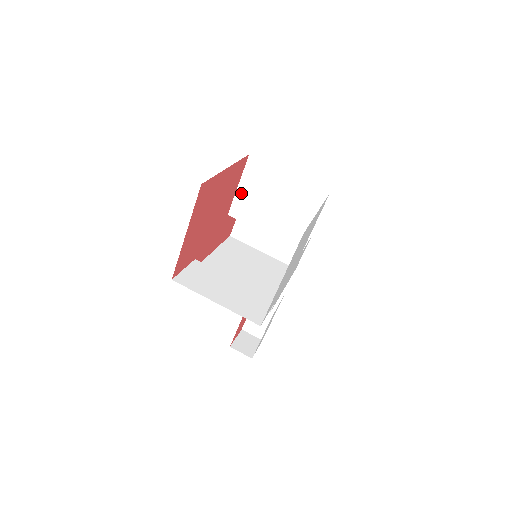
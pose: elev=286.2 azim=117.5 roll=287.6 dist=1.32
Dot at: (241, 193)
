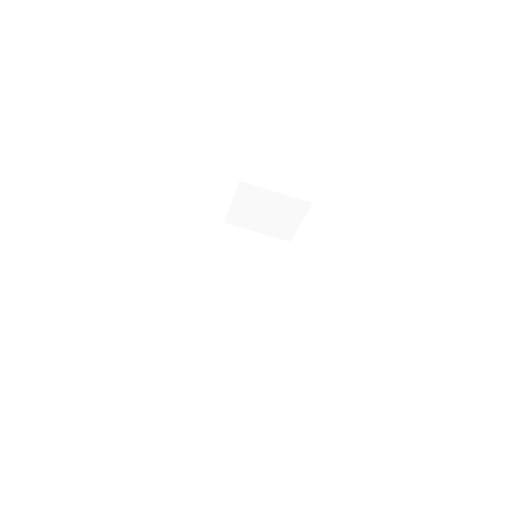
Dot at: (234, 208)
